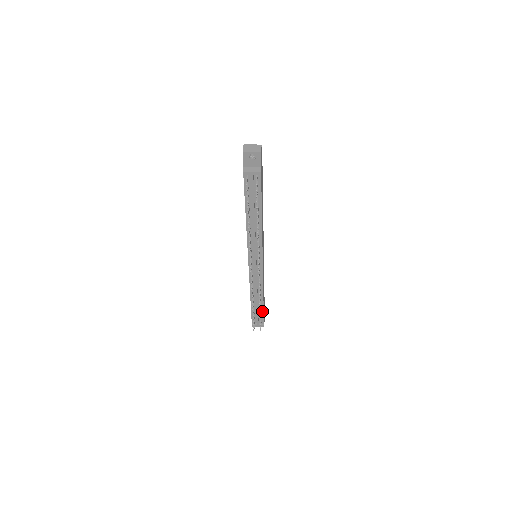
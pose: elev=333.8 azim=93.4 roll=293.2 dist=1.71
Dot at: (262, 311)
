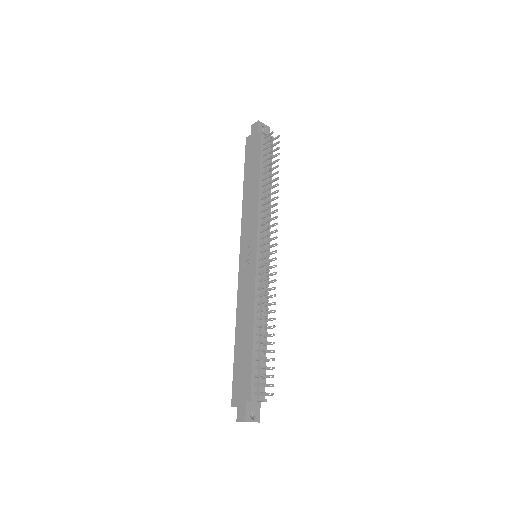
Dot at: (264, 363)
